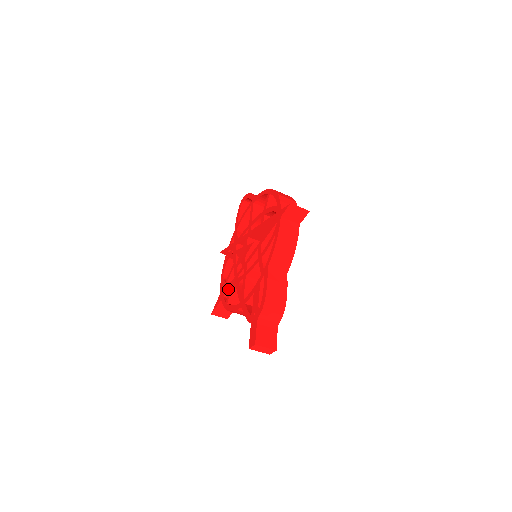
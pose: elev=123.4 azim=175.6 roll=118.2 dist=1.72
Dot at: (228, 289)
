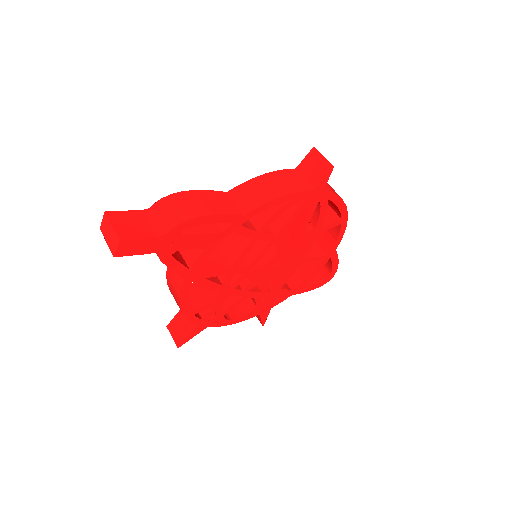
Dot at: occluded
